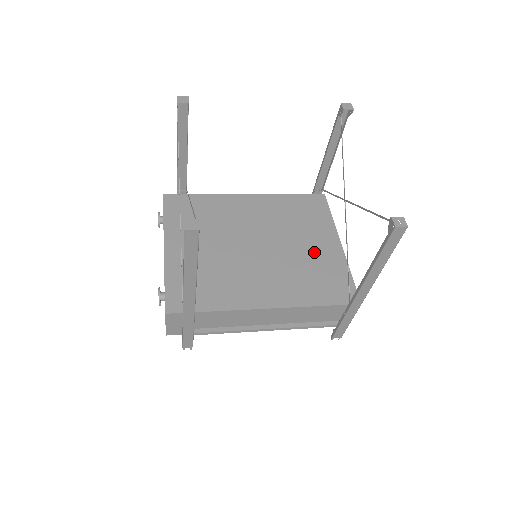
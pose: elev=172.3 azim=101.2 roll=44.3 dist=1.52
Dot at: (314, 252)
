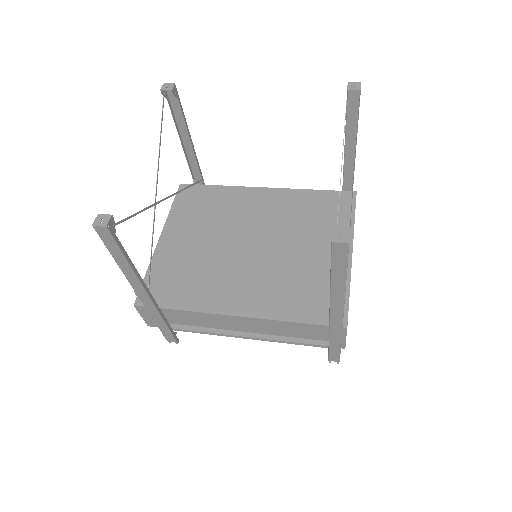
Dot at: (314, 259)
